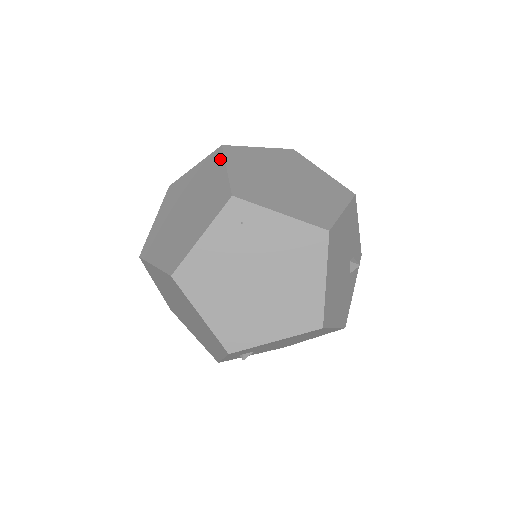
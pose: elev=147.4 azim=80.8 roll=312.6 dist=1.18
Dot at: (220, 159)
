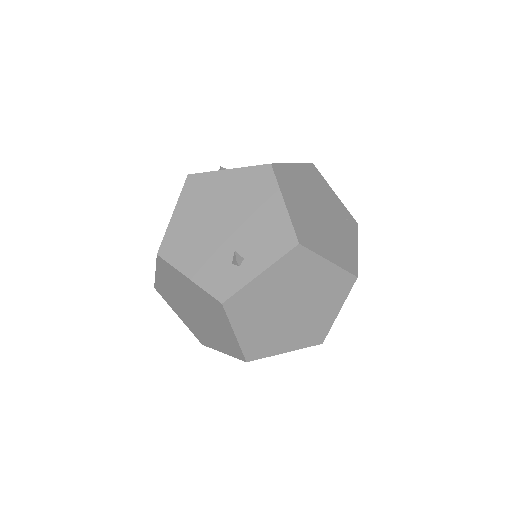
Dot at: occluded
